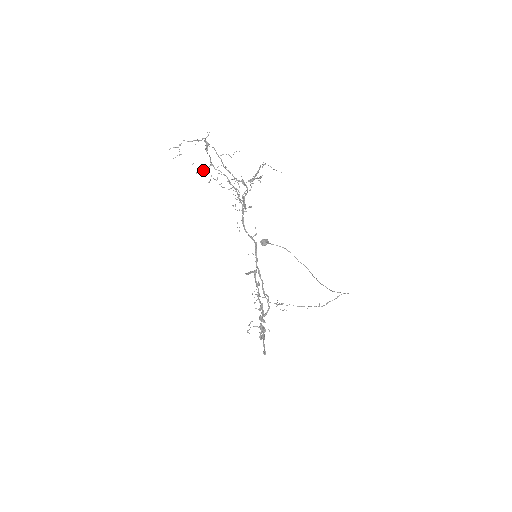
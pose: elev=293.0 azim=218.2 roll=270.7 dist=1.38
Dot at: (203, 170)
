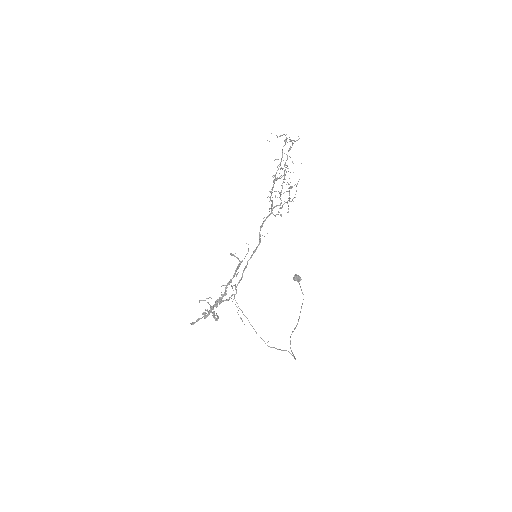
Dot at: (281, 167)
